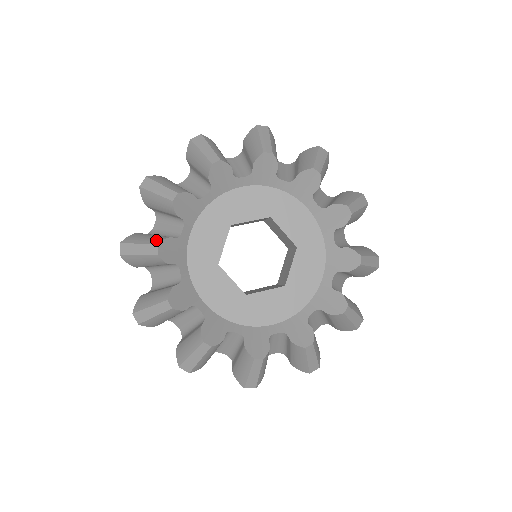
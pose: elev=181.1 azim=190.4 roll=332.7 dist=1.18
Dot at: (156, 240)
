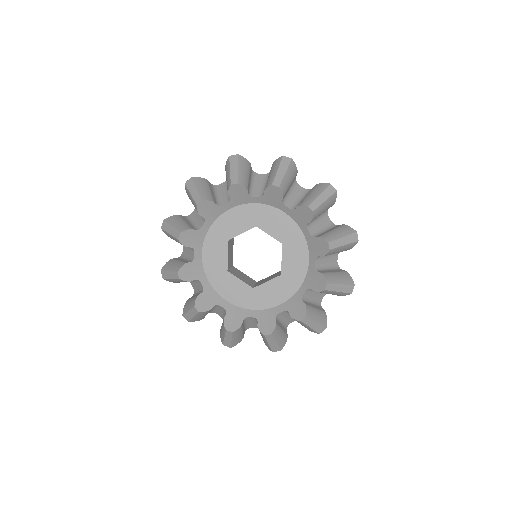
Dot at: (205, 196)
